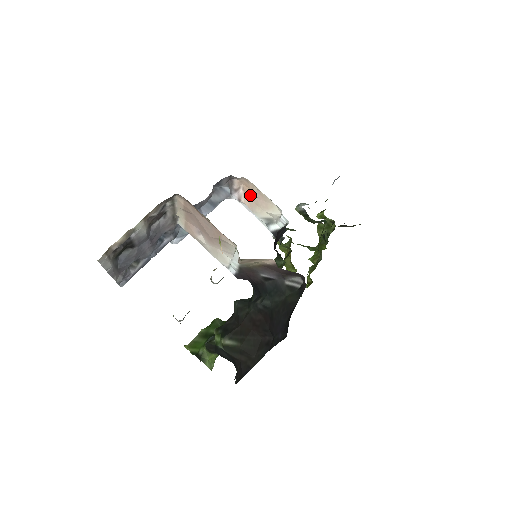
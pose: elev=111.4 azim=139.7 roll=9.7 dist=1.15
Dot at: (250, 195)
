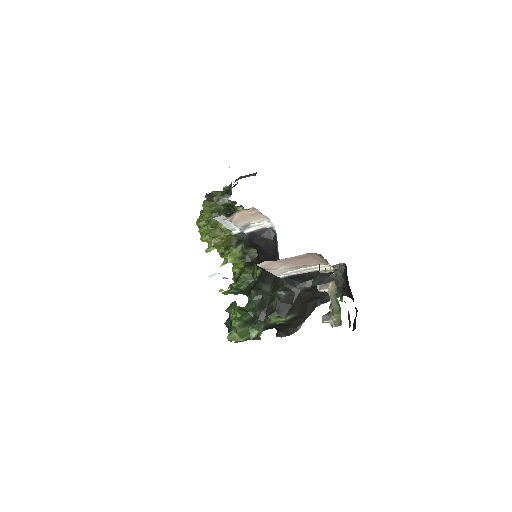
Dot at: (244, 215)
